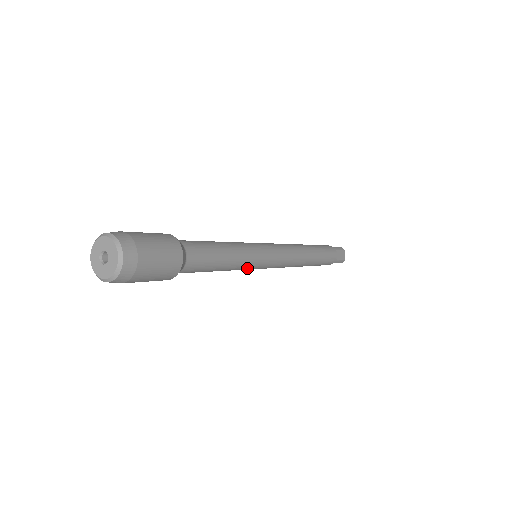
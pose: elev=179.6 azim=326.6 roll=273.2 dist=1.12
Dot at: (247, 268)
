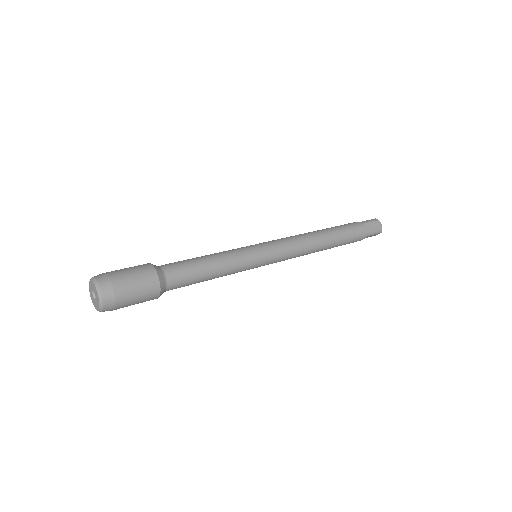
Dot at: (244, 269)
